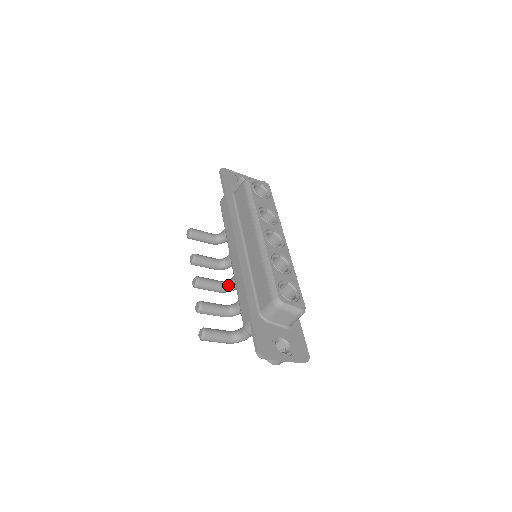
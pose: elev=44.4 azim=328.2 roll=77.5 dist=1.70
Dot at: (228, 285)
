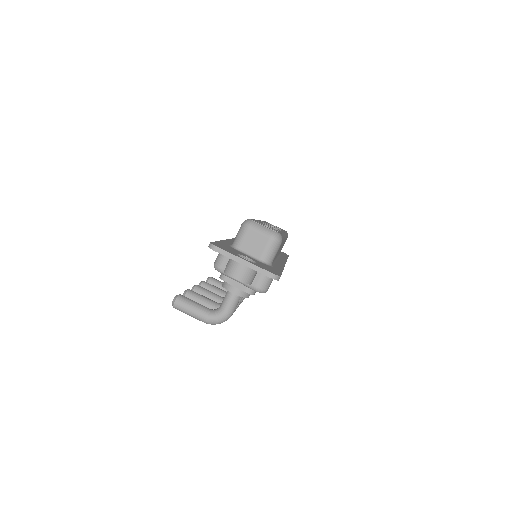
Dot at: occluded
